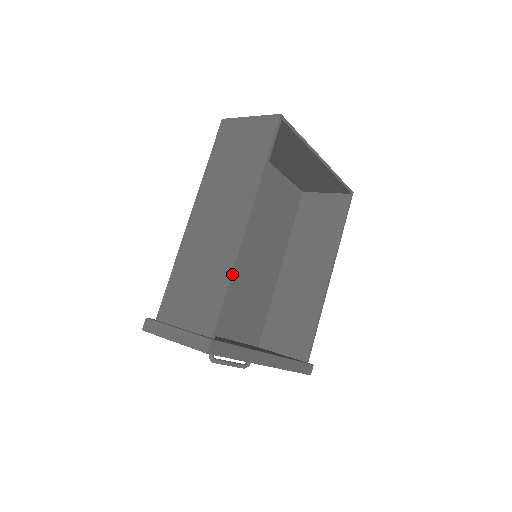
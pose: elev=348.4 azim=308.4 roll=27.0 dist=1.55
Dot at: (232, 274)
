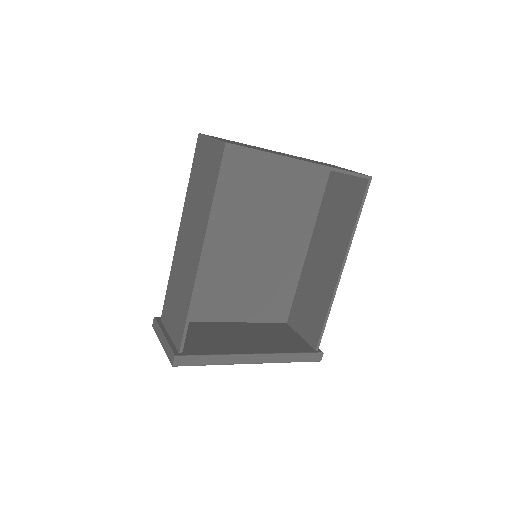
Dot at: (191, 302)
